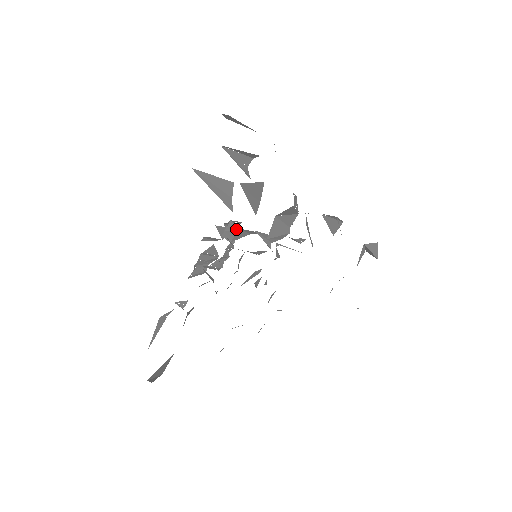
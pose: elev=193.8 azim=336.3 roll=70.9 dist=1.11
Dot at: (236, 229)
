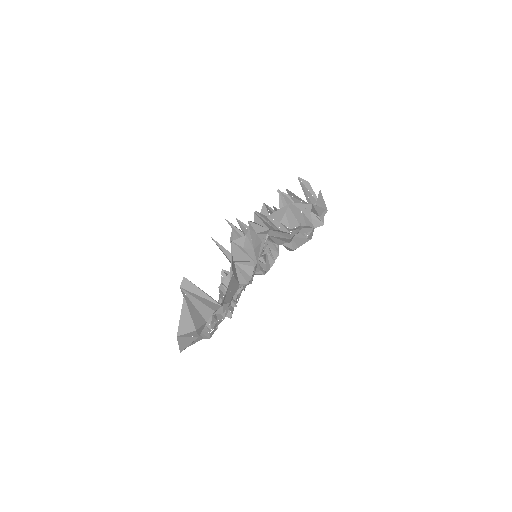
Dot at: occluded
